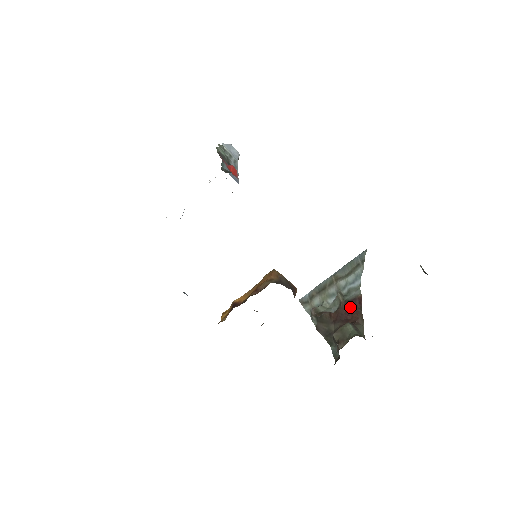
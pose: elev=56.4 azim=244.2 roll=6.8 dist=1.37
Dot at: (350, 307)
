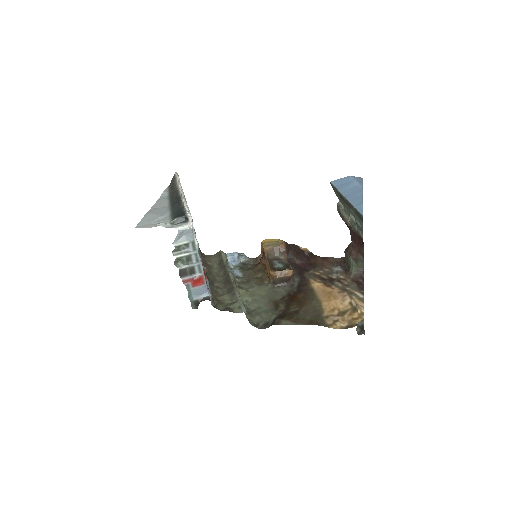
Dot at: (357, 238)
